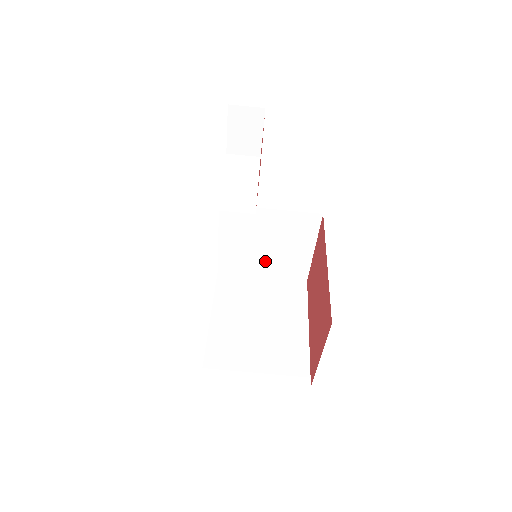
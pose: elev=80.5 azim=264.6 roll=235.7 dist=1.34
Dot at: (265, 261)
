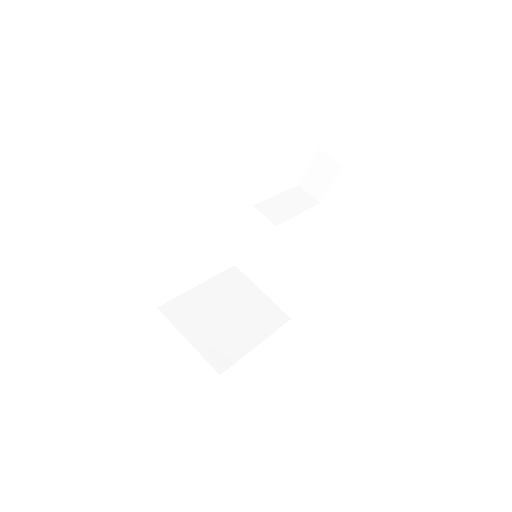
Dot at: (270, 279)
